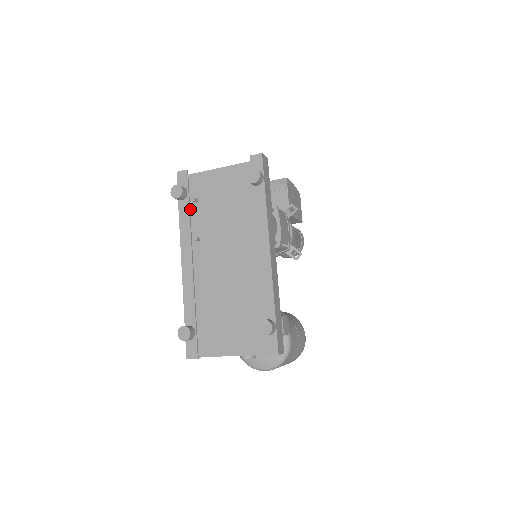
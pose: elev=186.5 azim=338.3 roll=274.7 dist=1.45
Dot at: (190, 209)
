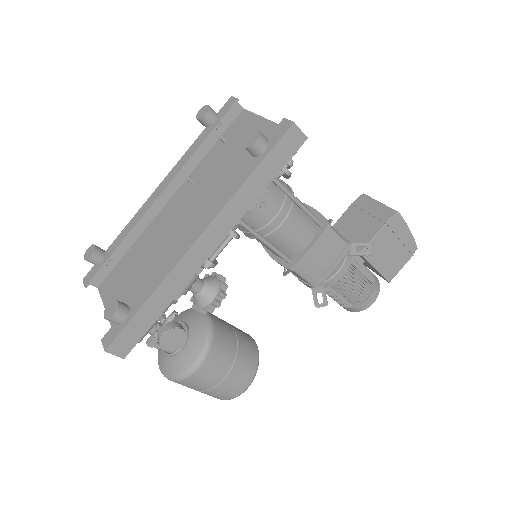
Dot at: (216, 146)
